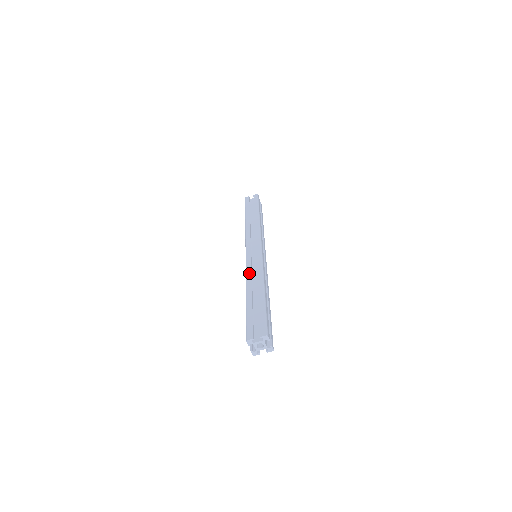
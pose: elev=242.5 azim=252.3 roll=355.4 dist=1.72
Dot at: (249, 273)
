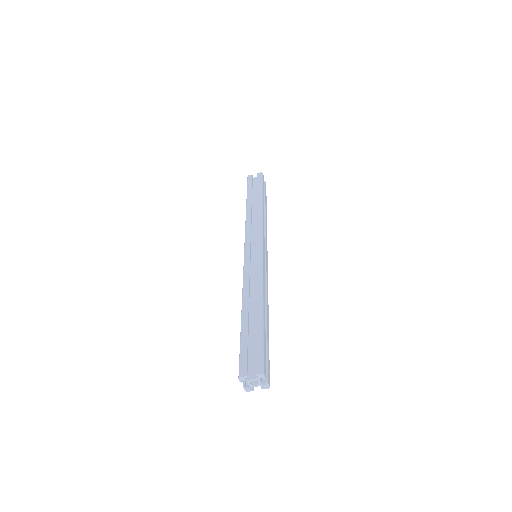
Dot at: (246, 282)
